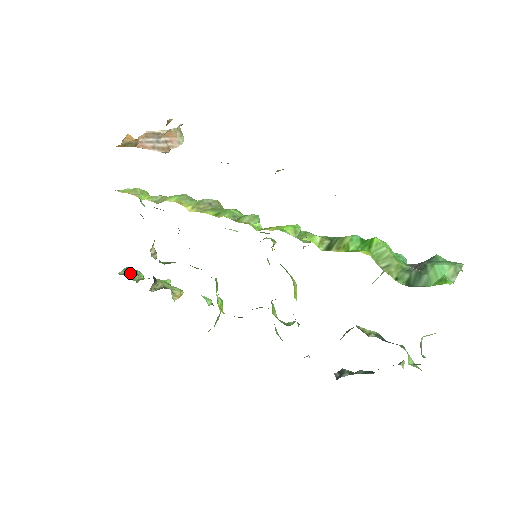
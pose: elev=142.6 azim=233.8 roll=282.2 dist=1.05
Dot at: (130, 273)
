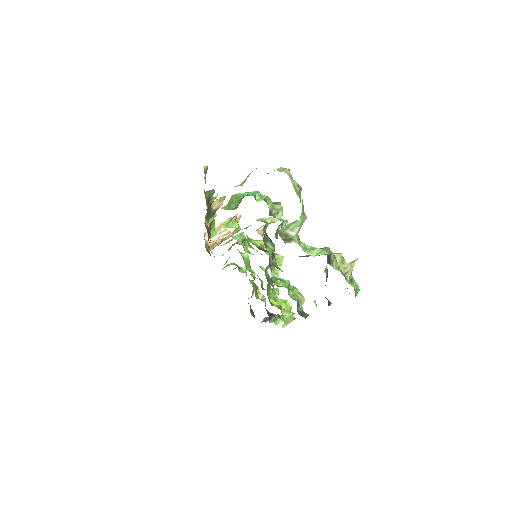
Dot at: (266, 319)
